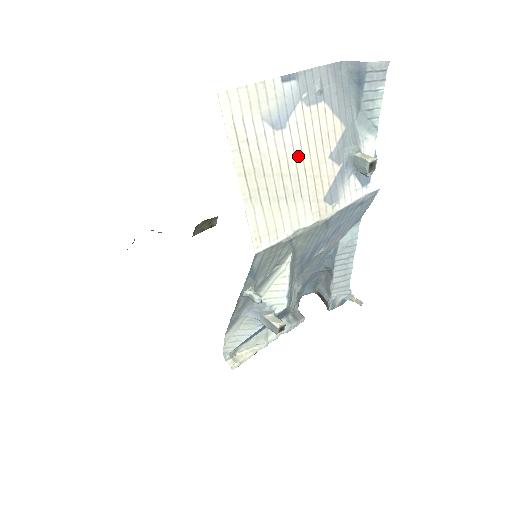
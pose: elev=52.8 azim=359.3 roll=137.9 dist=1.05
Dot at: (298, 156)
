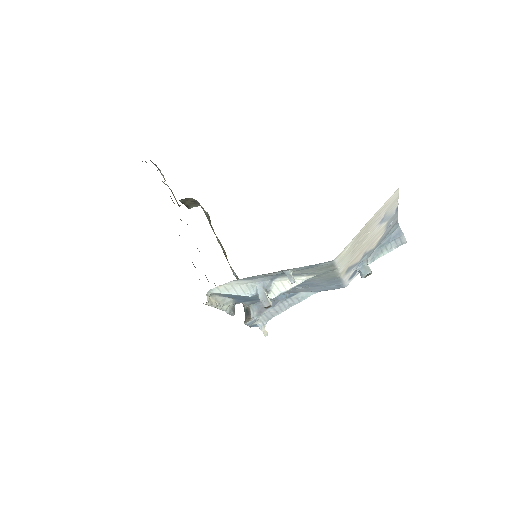
Dot at: (368, 240)
